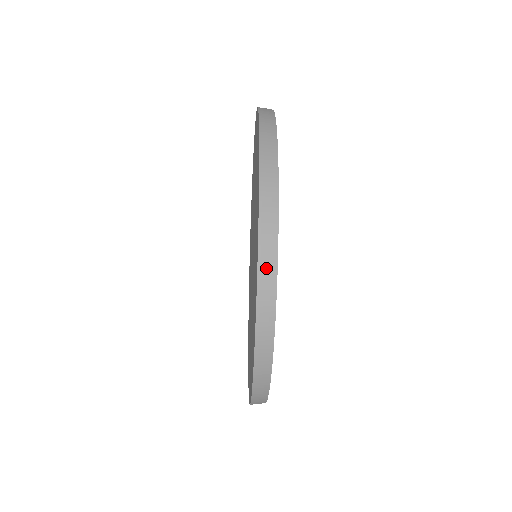
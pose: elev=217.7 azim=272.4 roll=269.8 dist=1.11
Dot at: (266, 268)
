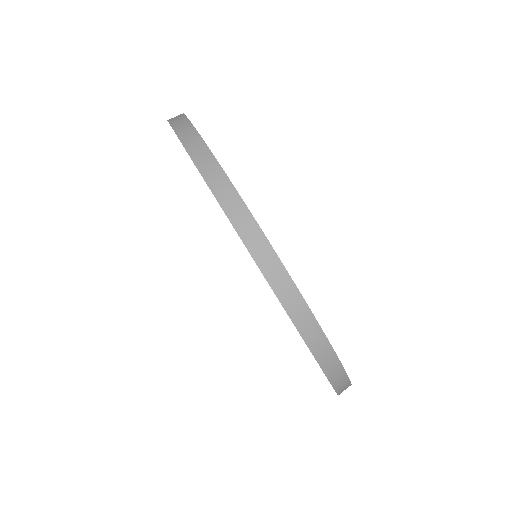
Dot at: (274, 274)
